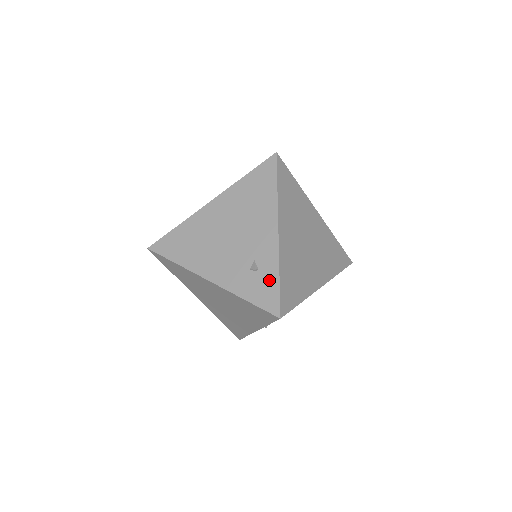
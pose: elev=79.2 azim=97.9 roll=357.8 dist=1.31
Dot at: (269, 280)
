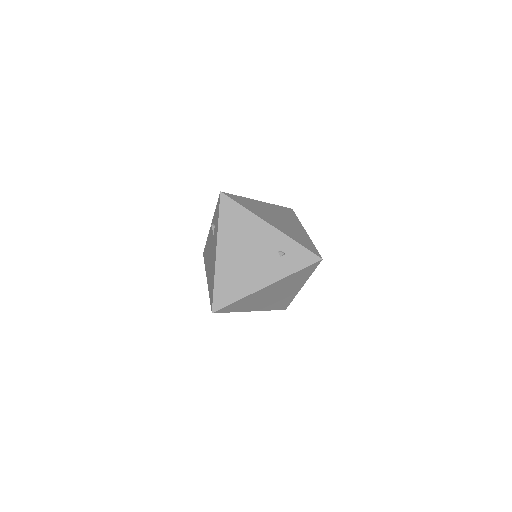
Dot at: (296, 250)
